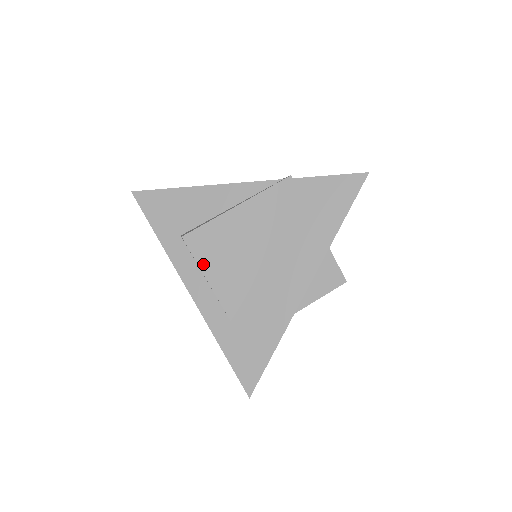
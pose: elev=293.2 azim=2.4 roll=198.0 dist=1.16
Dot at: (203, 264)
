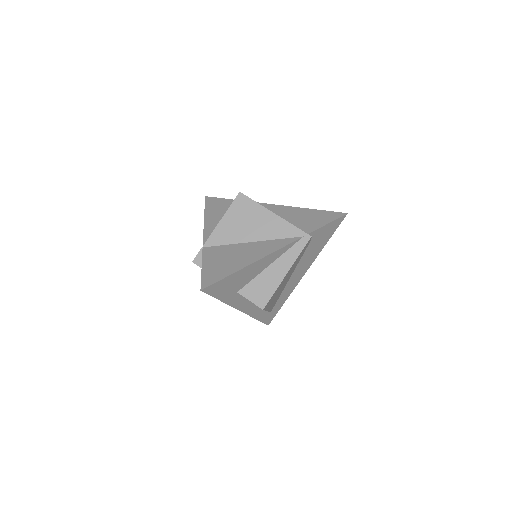
Dot at: occluded
